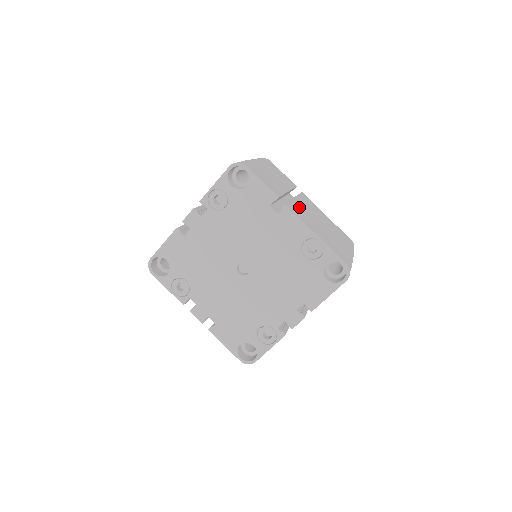
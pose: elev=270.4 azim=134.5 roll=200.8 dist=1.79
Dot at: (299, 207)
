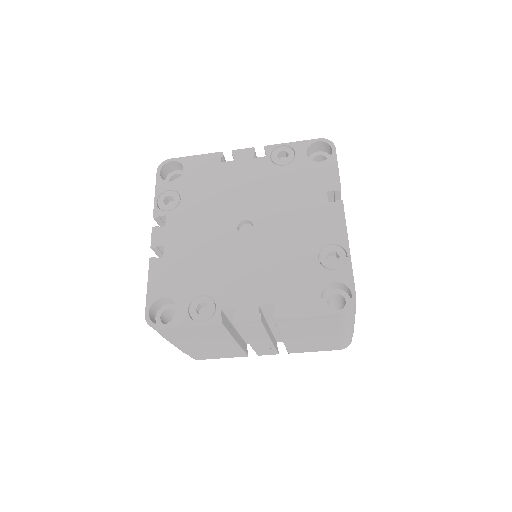
Dot at: occluded
